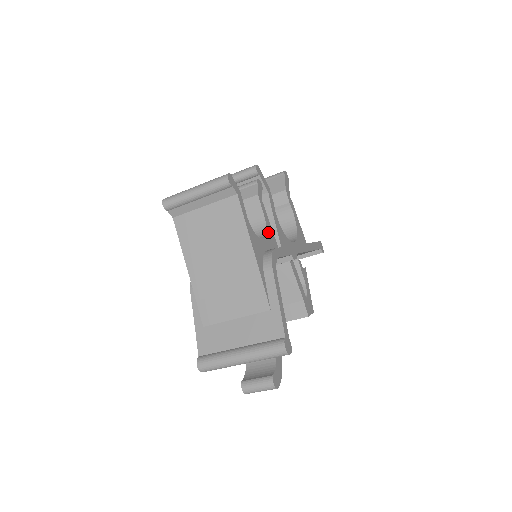
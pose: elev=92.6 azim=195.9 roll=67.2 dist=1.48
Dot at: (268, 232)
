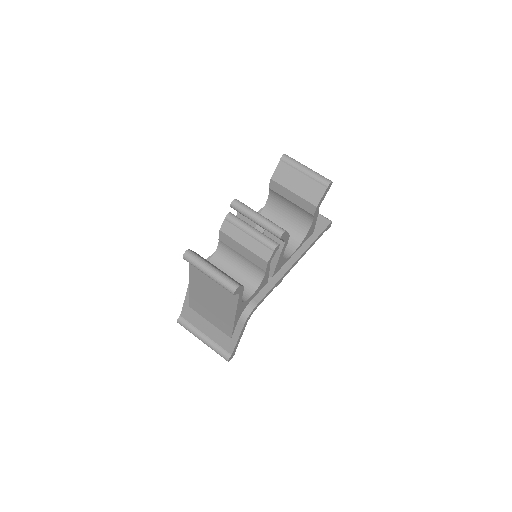
Dot at: (262, 282)
